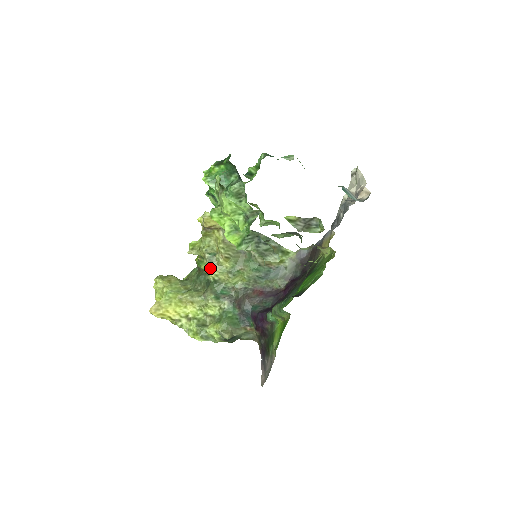
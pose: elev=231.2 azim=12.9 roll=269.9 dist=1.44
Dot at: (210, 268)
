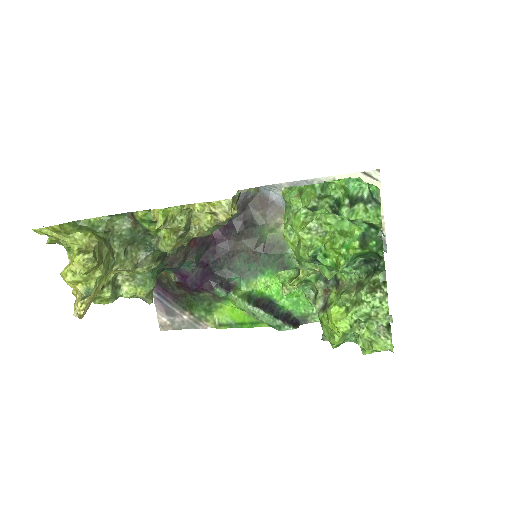
Dot at: (176, 245)
